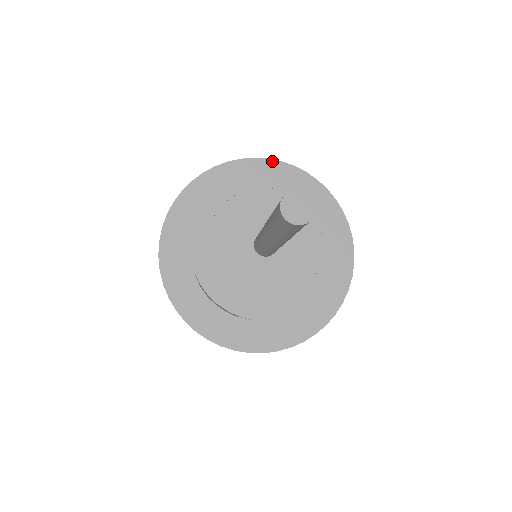
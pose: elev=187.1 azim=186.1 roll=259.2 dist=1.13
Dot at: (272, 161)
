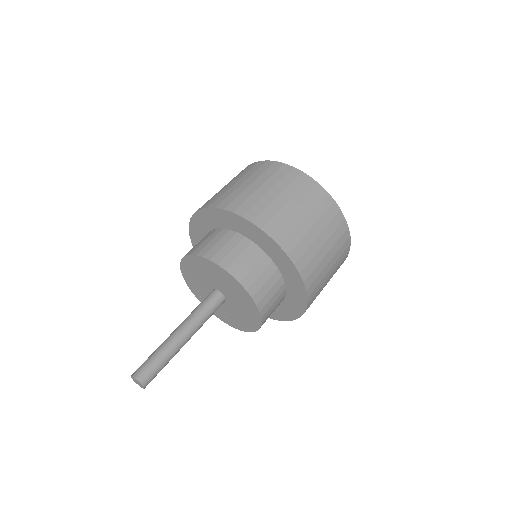
Dot at: (295, 268)
